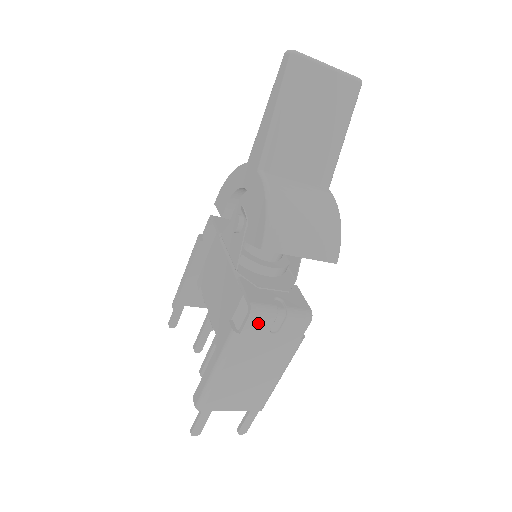
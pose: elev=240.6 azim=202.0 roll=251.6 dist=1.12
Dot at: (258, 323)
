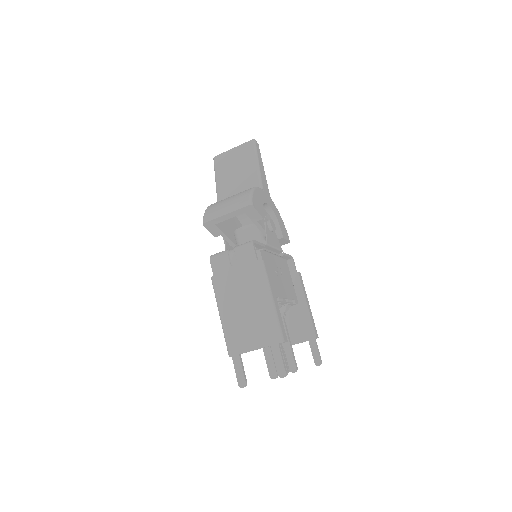
Dot at: (219, 263)
